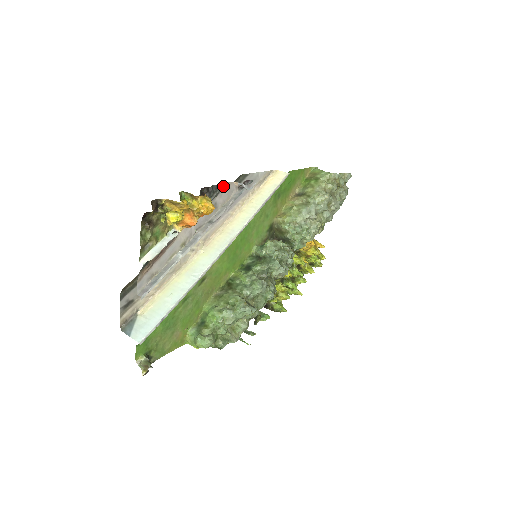
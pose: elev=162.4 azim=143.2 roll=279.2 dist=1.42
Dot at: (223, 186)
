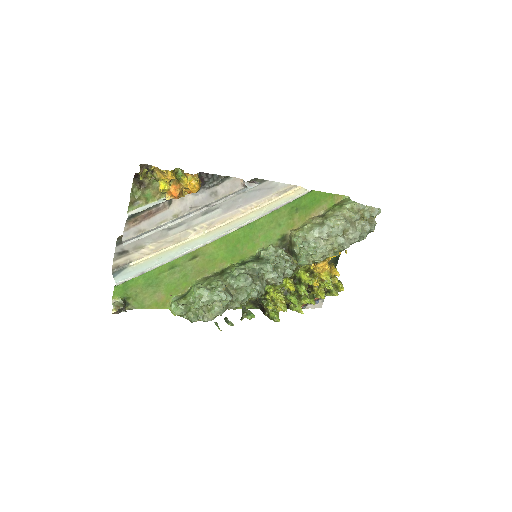
Dot at: (227, 179)
